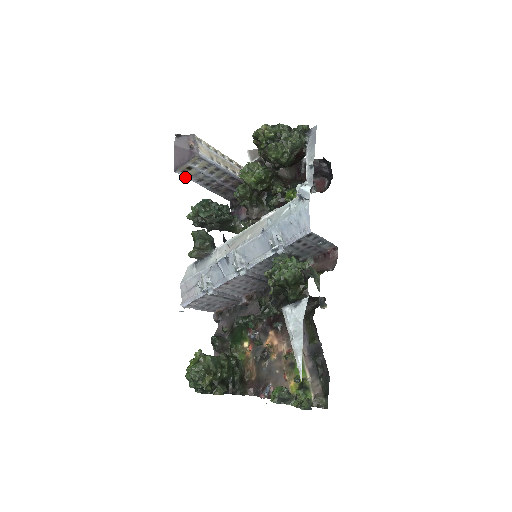
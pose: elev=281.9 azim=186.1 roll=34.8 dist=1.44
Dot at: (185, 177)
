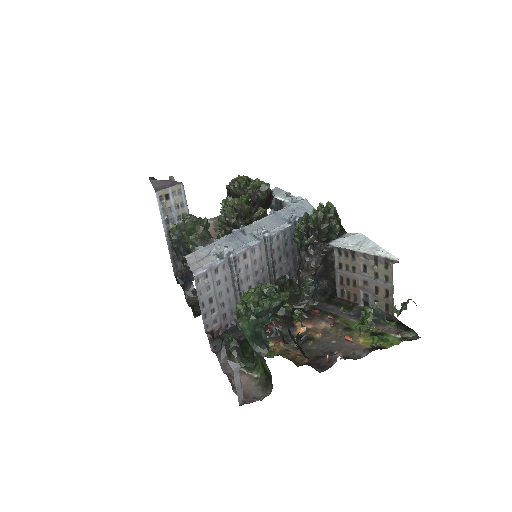
Dot at: occluded
